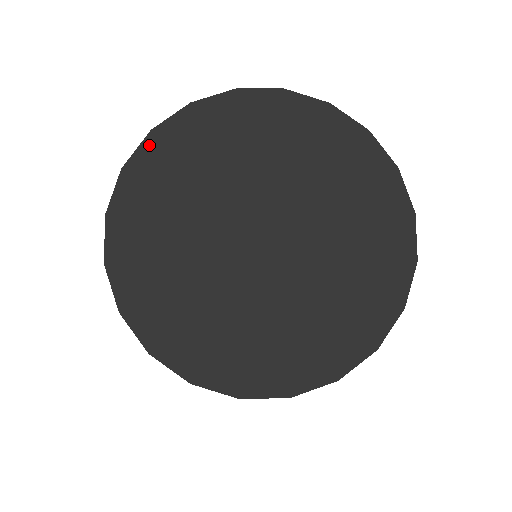
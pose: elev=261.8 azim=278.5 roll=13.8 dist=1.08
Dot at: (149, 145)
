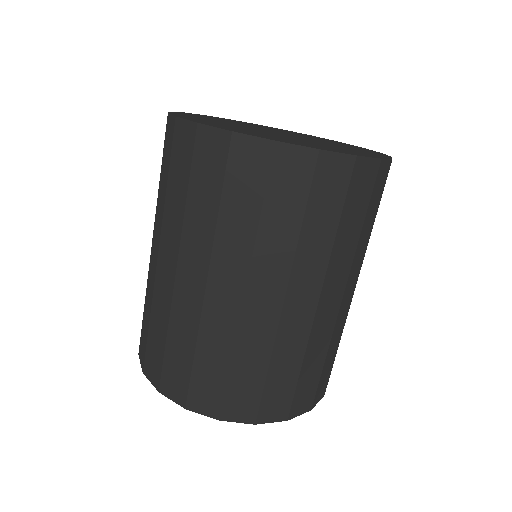
Dot at: occluded
